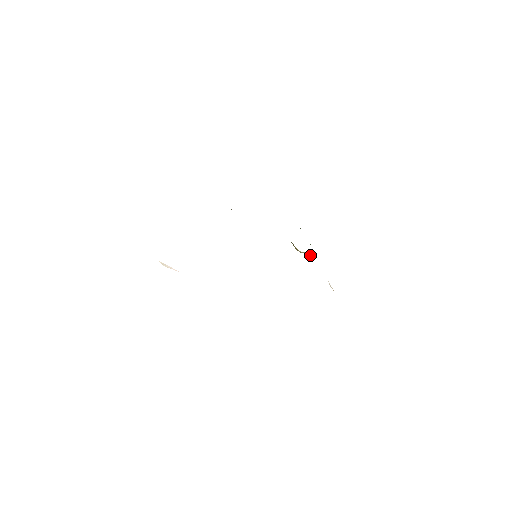
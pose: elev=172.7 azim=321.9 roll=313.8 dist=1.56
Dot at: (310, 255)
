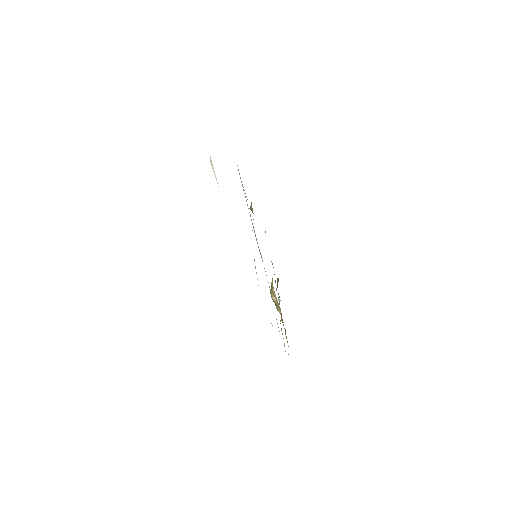
Dot at: (278, 308)
